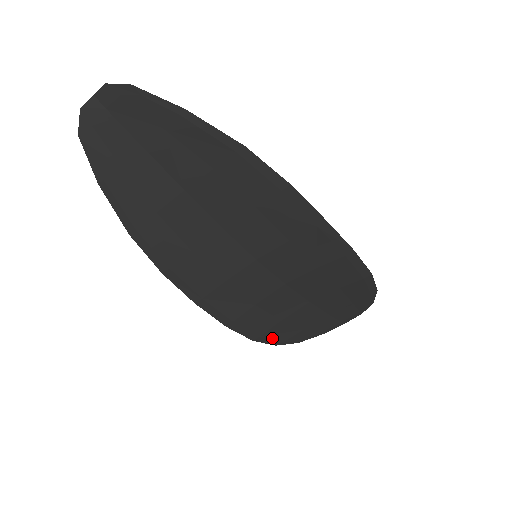
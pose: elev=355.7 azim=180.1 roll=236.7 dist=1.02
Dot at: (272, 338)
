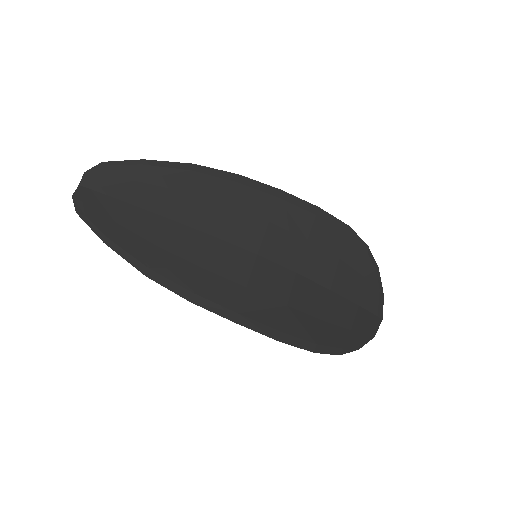
Dot at: (329, 345)
